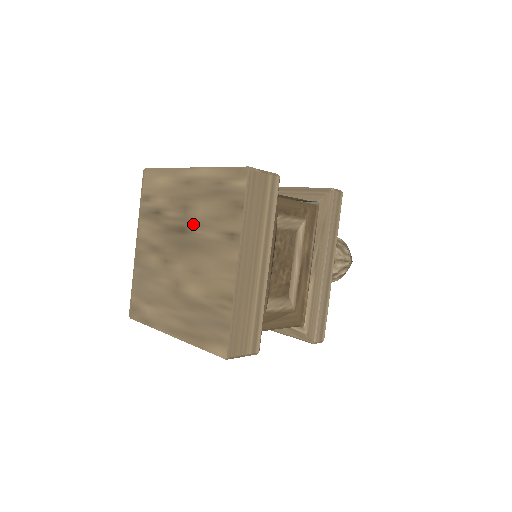
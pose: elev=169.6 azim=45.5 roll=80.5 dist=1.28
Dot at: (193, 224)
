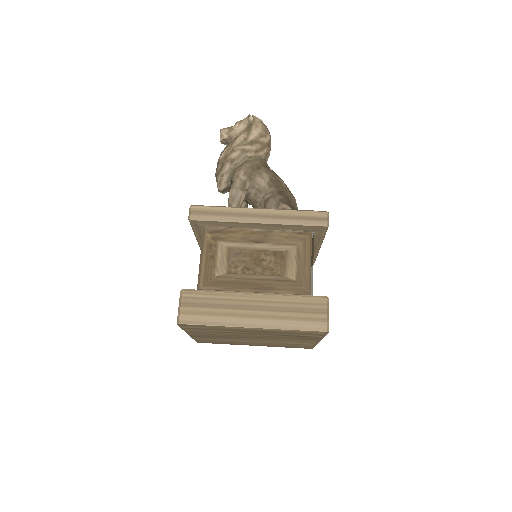
Dot at: occluded
